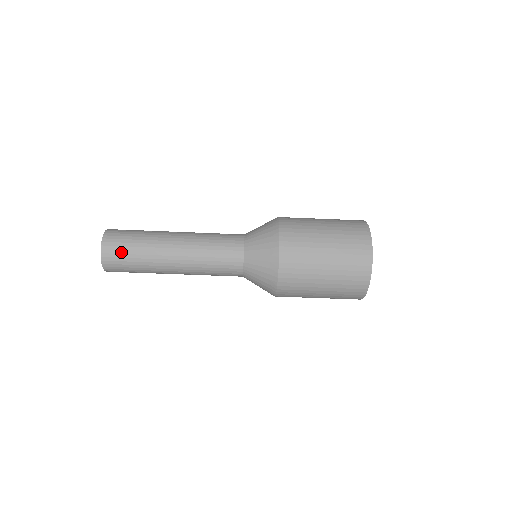
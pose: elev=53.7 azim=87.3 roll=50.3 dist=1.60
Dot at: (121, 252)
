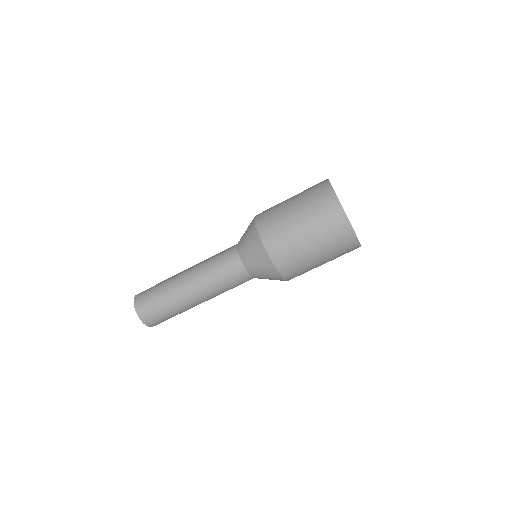
Dot at: (150, 304)
